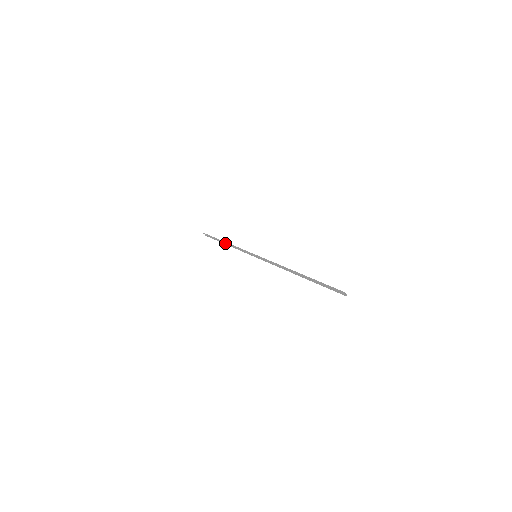
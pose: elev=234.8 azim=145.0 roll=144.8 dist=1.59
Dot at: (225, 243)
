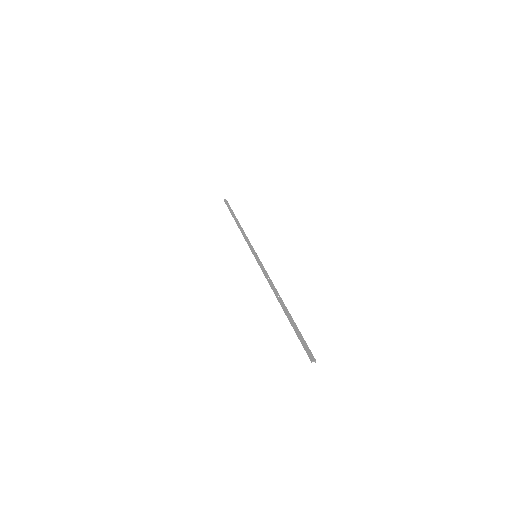
Dot at: (237, 222)
